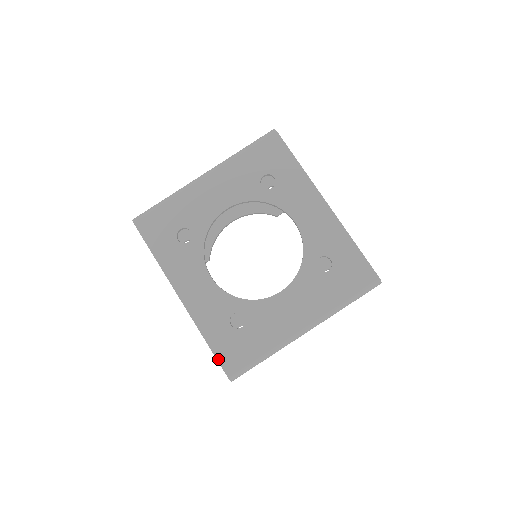
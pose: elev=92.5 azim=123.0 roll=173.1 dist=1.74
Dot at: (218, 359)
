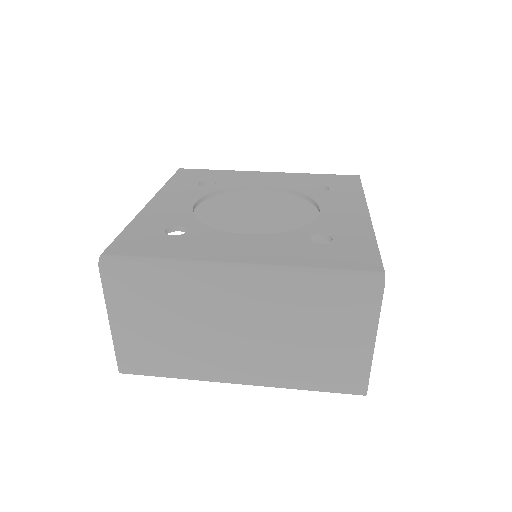
Dot at: (115, 241)
